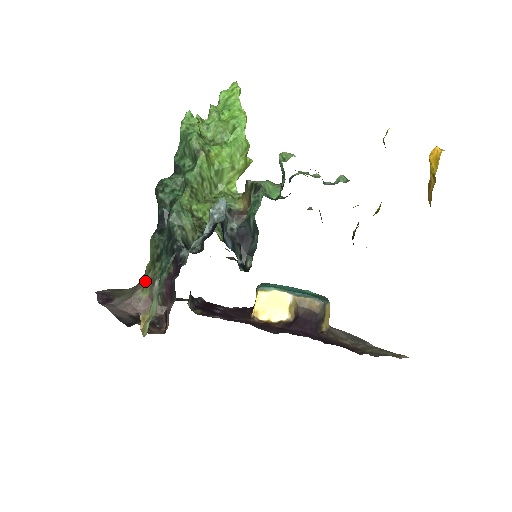
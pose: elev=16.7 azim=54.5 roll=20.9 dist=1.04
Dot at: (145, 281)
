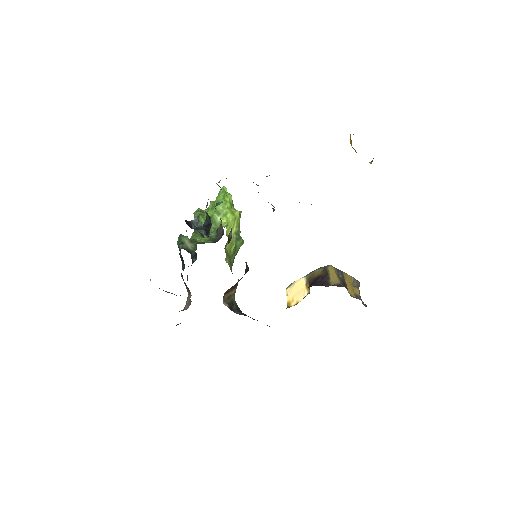
Dot at: occluded
